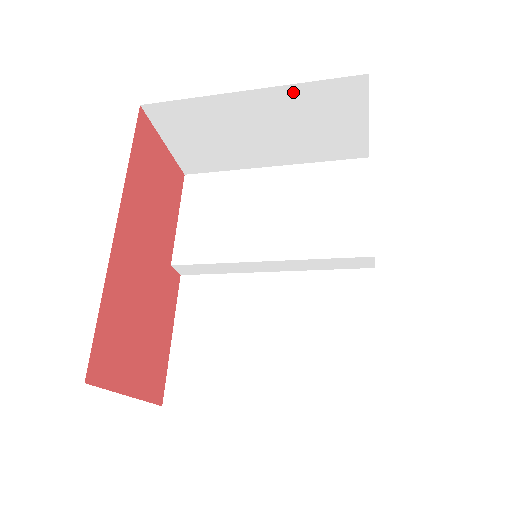
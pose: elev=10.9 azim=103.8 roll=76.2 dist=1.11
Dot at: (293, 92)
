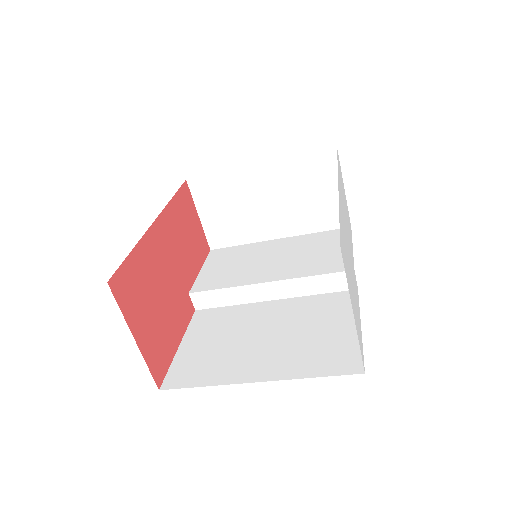
Dot at: (289, 165)
